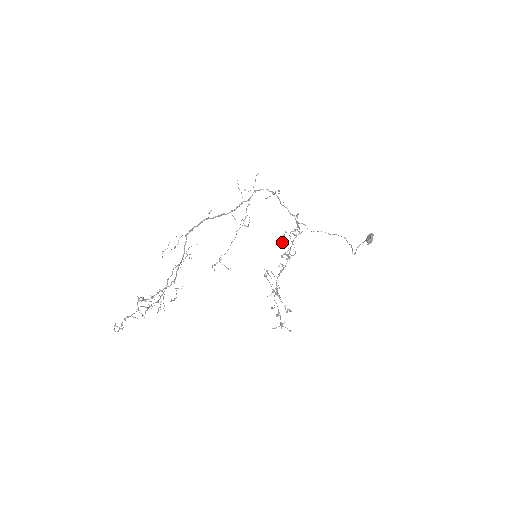
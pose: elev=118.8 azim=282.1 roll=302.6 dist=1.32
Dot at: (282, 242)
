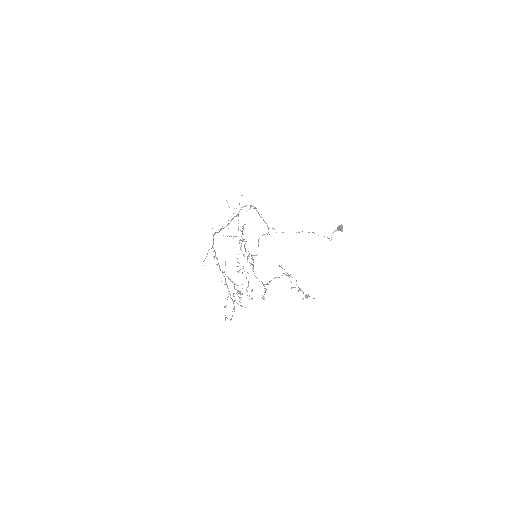
Dot at: occluded
